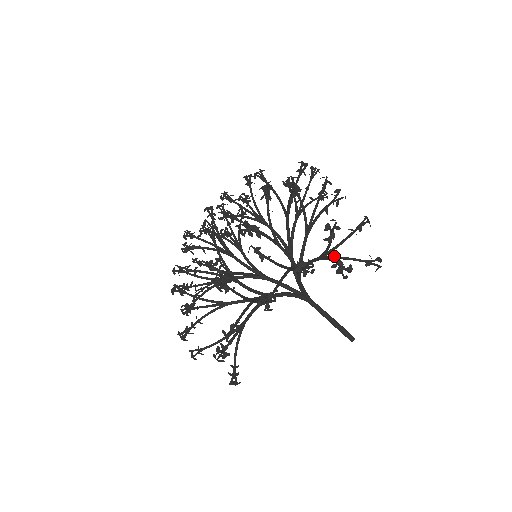
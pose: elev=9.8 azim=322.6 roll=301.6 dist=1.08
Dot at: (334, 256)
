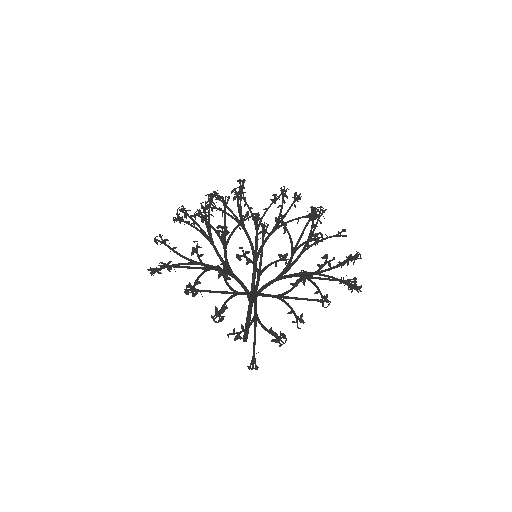
Dot at: (327, 275)
